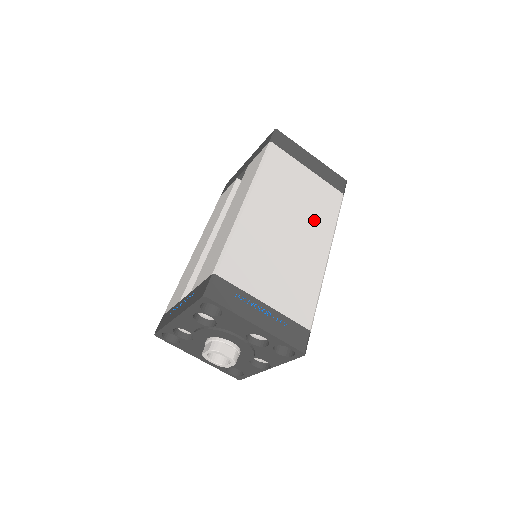
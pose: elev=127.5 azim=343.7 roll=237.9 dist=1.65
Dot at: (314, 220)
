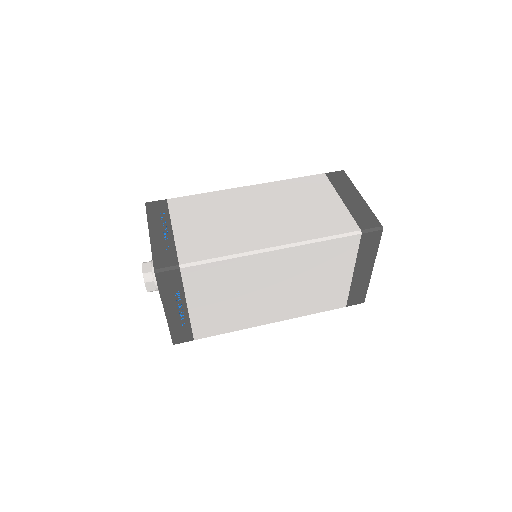
Dot at: (294, 224)
